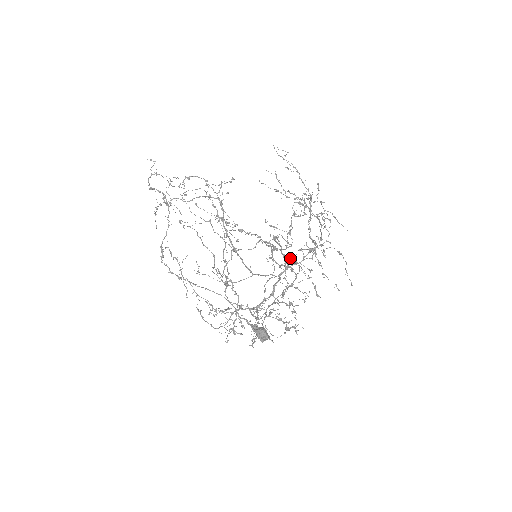
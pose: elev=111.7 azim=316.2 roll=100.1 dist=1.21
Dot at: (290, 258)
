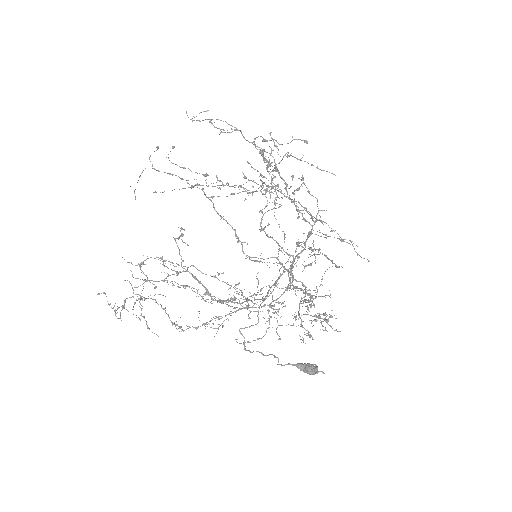
Dot at: (295, 288)
